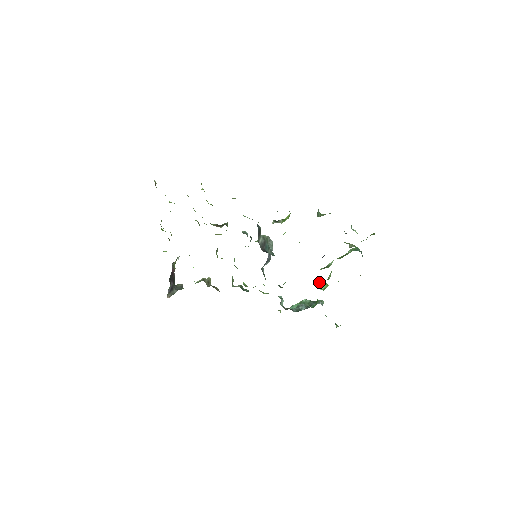
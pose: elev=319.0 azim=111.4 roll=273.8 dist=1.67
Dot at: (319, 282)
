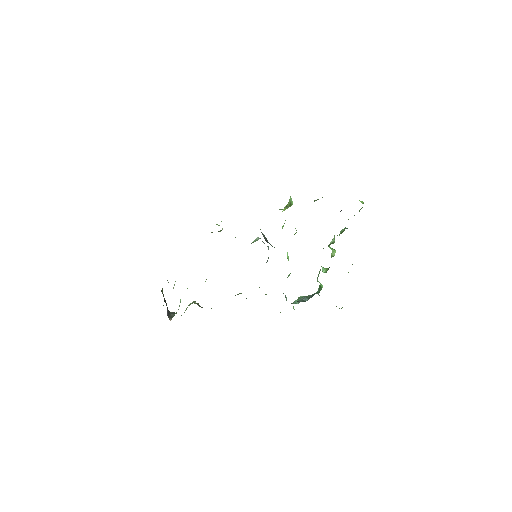
Dot at: occluded
